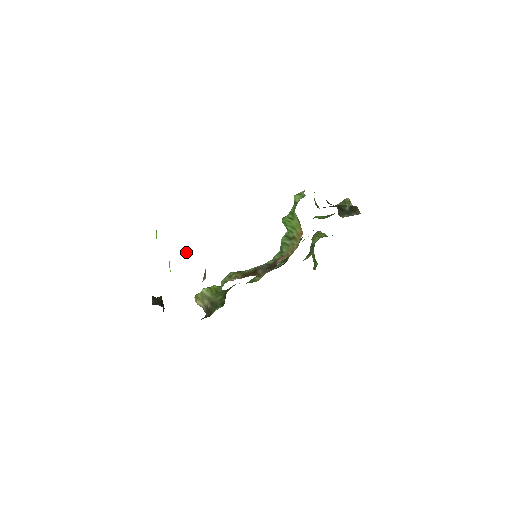
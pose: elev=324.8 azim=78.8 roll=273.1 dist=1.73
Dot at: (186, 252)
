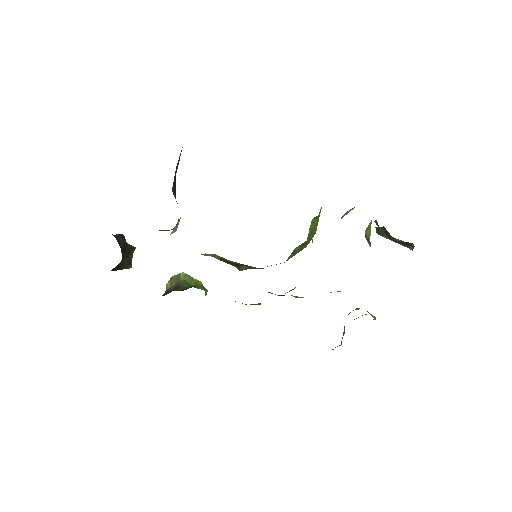
Dot at: (174, 186)
